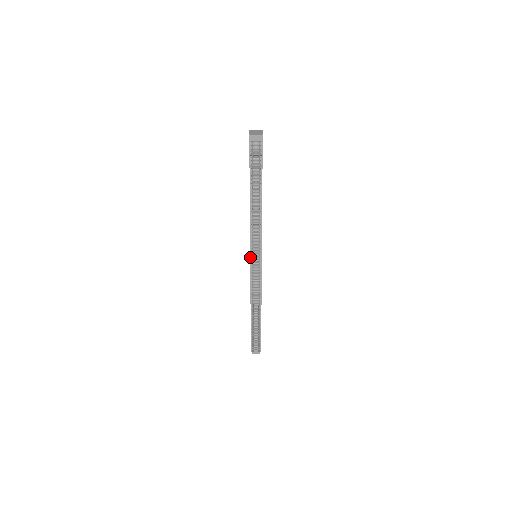
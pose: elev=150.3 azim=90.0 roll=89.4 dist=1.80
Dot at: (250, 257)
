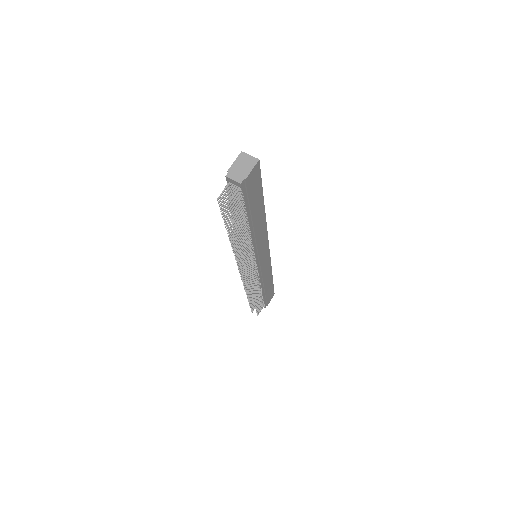
Dot at: occluded
